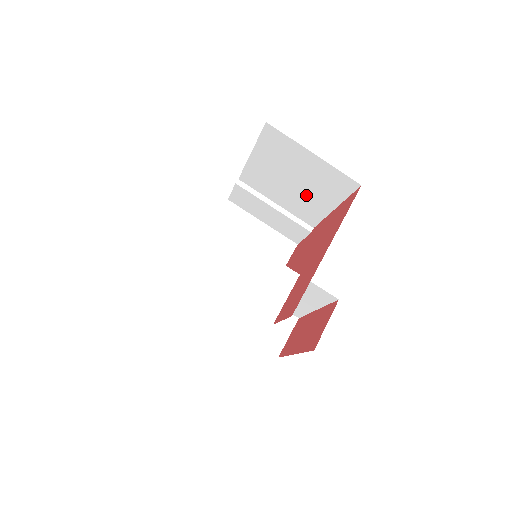
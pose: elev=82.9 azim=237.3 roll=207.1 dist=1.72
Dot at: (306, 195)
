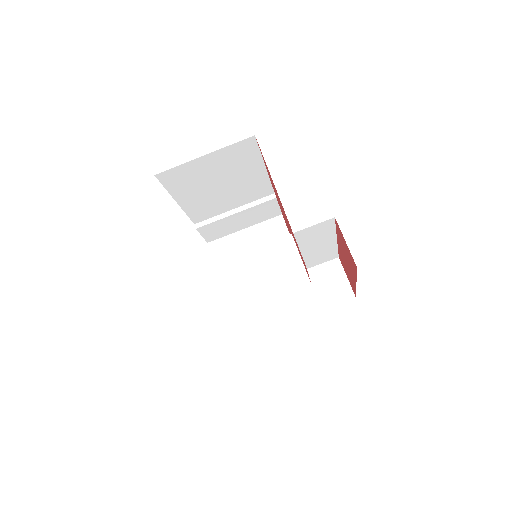
Dot at: (239, 182)
